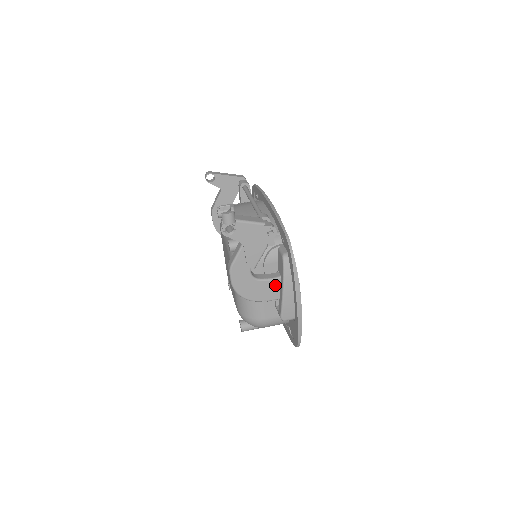
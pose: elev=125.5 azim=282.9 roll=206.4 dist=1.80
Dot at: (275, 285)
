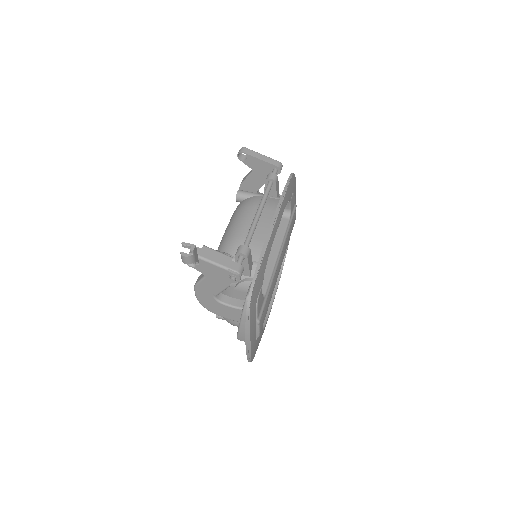
Dot at: (237, 312)
